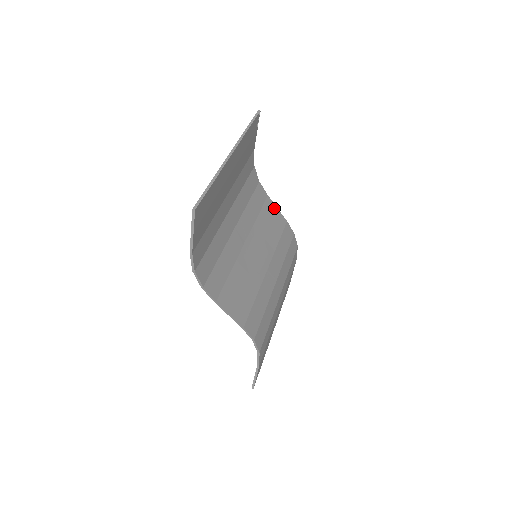
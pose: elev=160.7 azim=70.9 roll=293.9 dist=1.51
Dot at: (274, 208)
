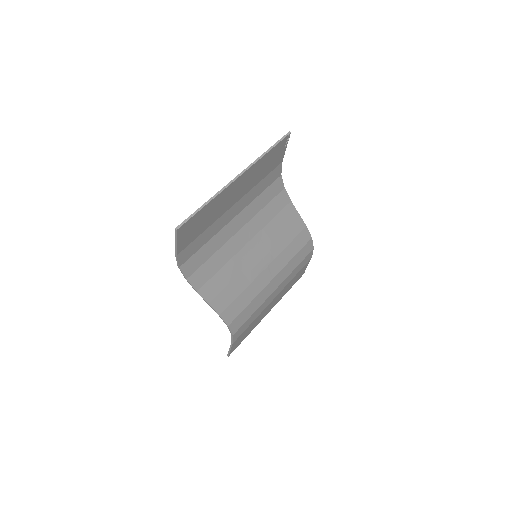
Dot at: (295, 213)
